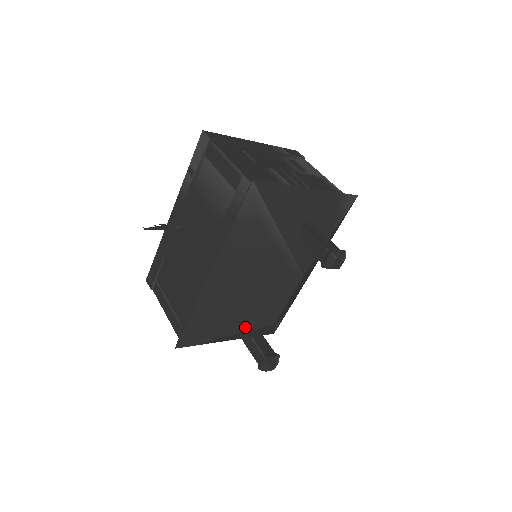
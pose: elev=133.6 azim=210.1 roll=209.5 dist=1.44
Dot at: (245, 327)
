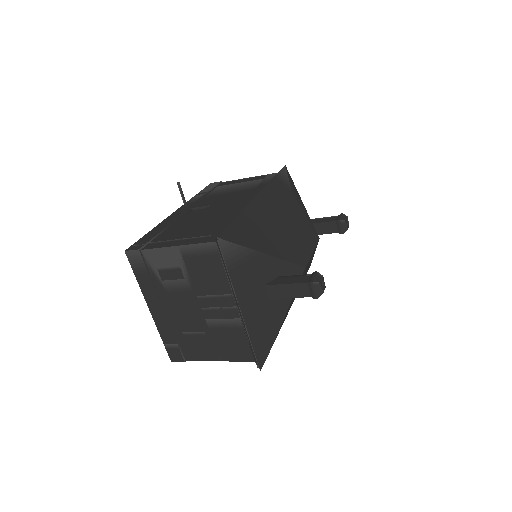
Dot at: (283, 255)
